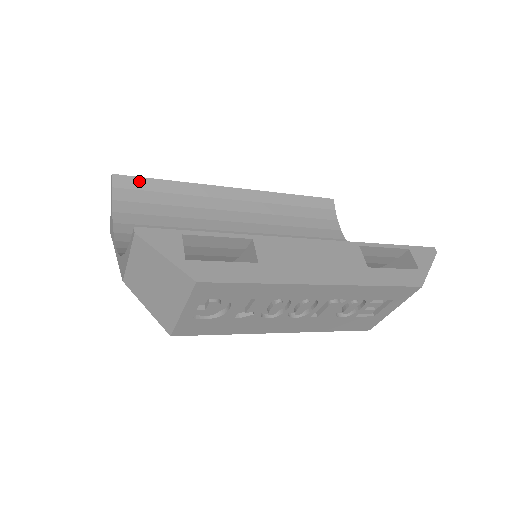
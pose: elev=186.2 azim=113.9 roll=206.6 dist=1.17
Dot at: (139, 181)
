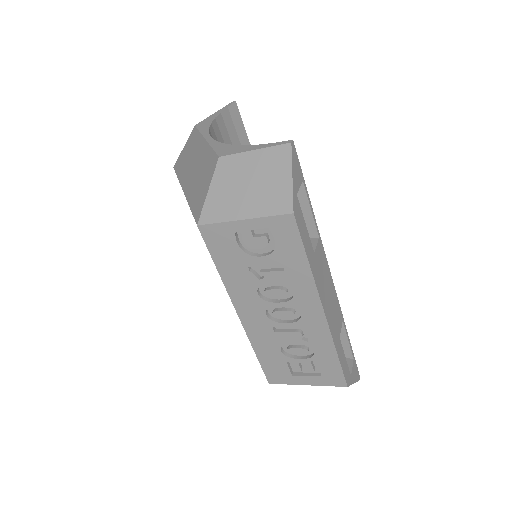
Dot at: (241, 127)
